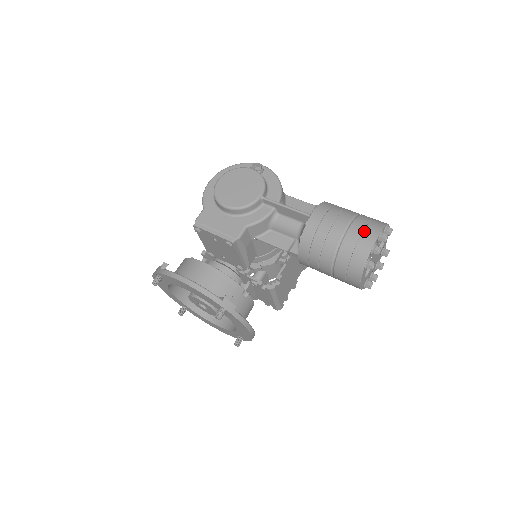
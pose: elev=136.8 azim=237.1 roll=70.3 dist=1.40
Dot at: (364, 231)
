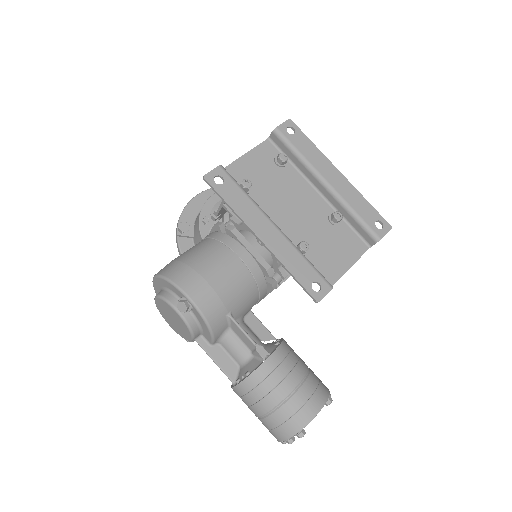
Dot at: (271, 431)
